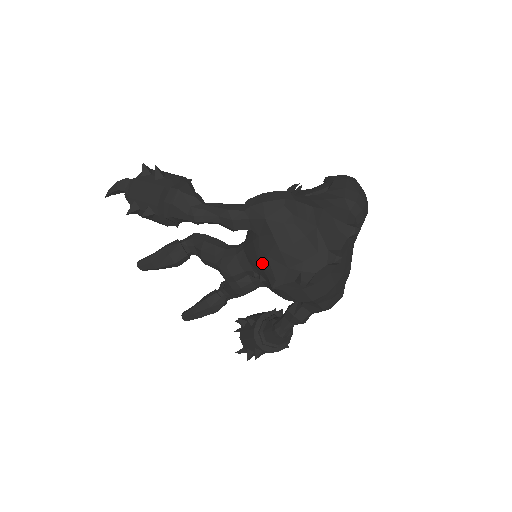
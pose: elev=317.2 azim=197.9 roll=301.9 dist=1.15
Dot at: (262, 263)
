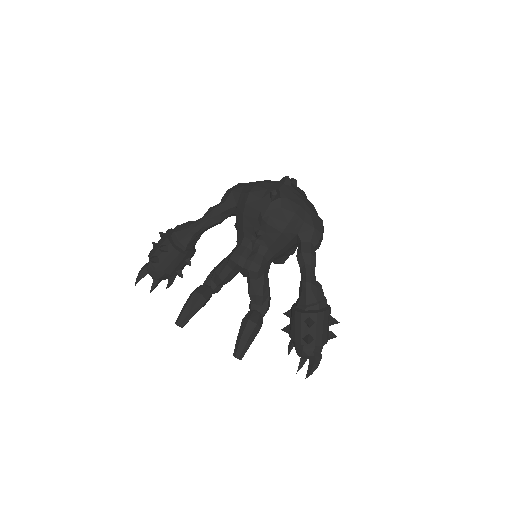
Dot at: (247, 213)
